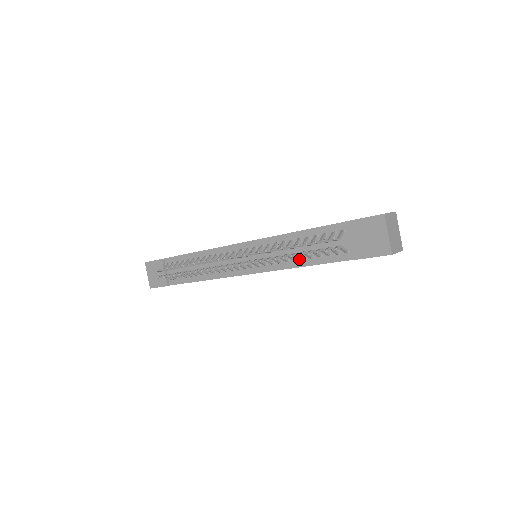
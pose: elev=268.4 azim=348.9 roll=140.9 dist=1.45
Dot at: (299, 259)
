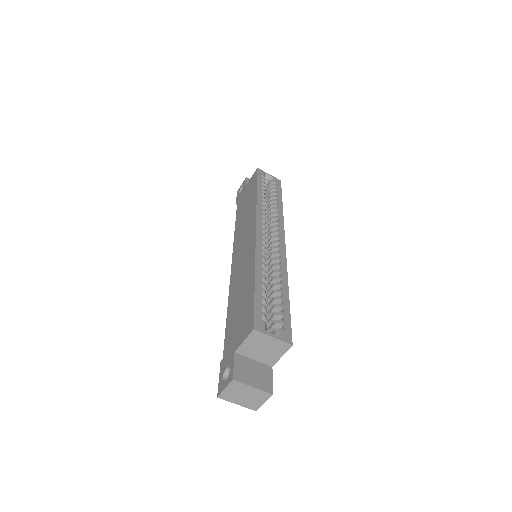
Dot at: occluded
